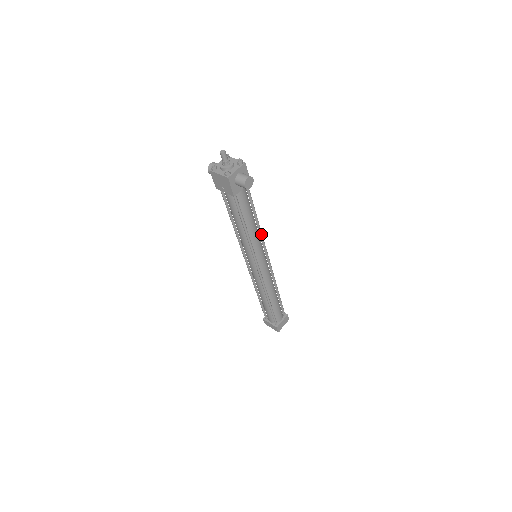
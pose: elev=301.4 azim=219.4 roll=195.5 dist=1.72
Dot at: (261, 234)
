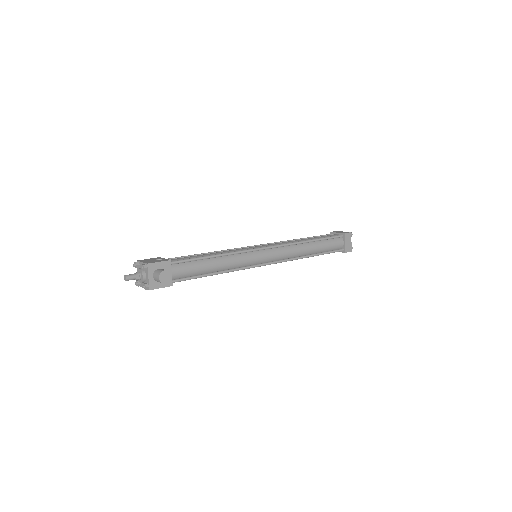
Dot at: (235, 253)
